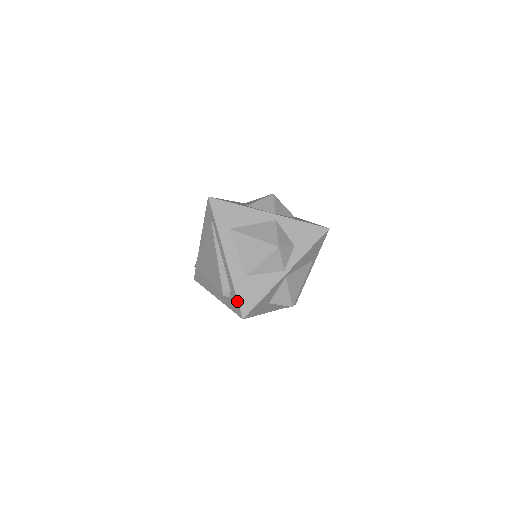
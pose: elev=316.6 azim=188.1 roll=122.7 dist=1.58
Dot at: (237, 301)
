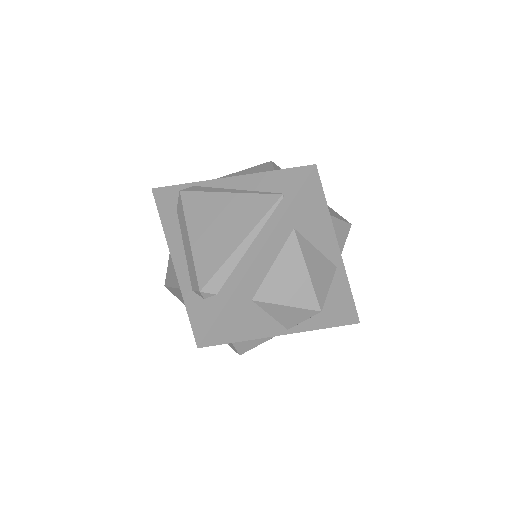
Dot at: (214, 320)
